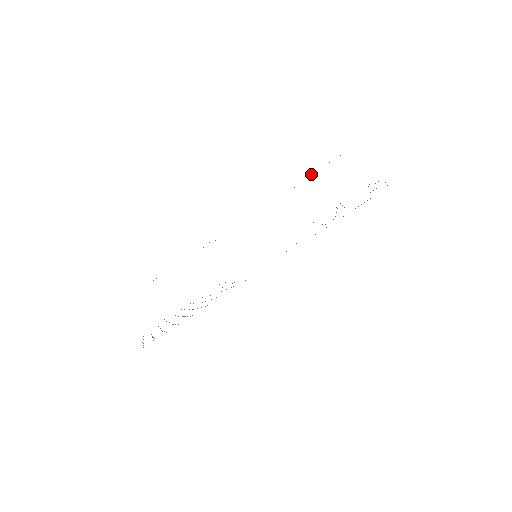
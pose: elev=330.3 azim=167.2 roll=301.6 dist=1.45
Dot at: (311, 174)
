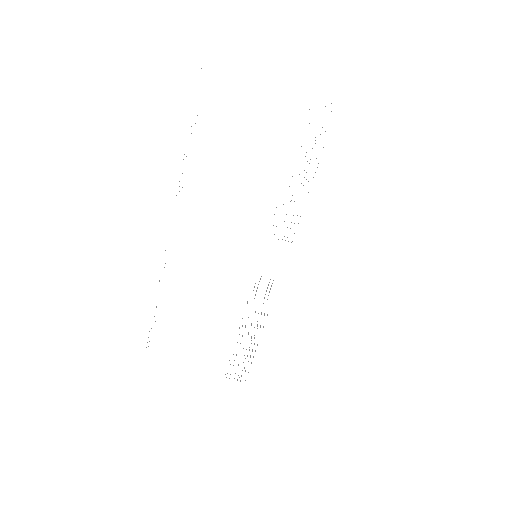
Dot at: occluded
